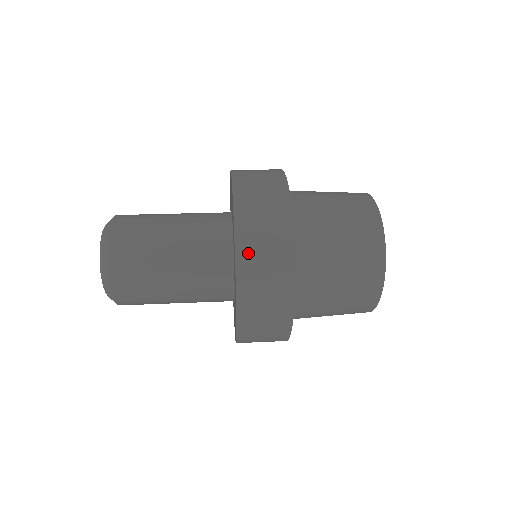
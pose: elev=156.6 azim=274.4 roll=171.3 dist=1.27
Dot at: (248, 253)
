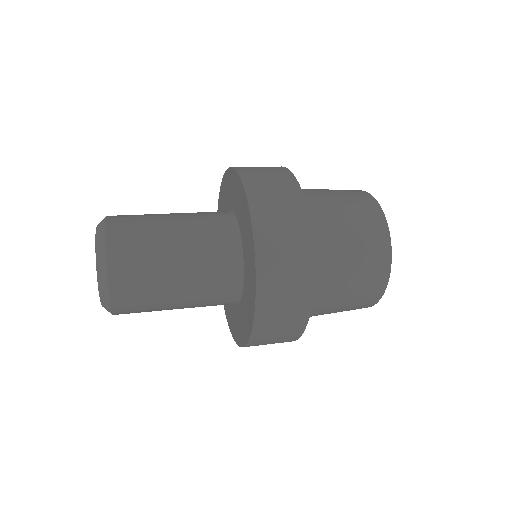
Dot at: (255, 182)
